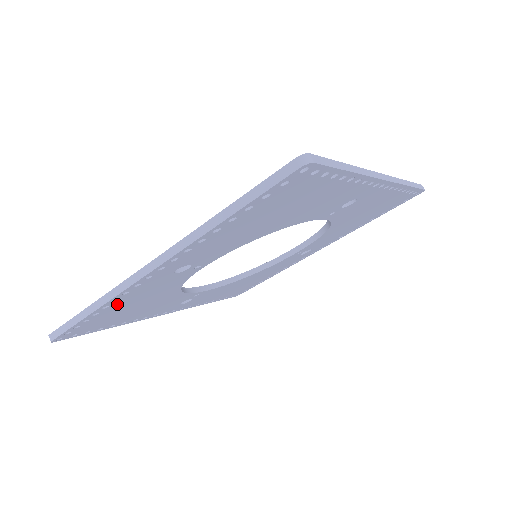
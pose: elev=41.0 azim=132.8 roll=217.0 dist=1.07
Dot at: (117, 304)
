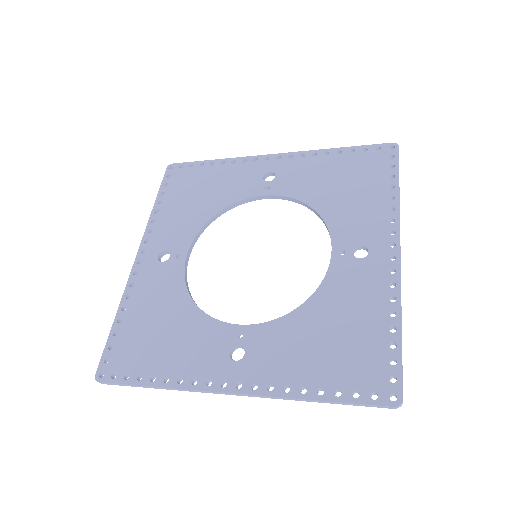
Dot at: (174, 371)
